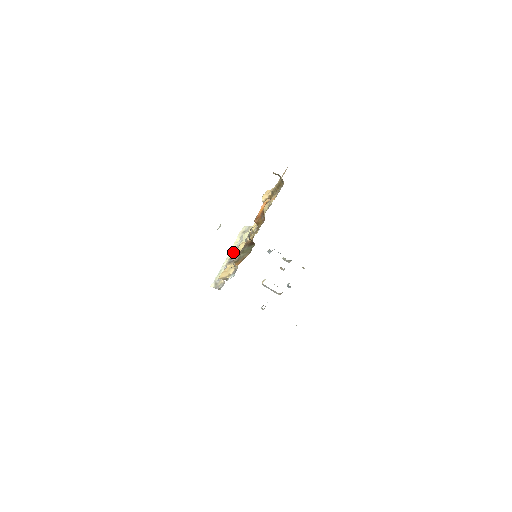
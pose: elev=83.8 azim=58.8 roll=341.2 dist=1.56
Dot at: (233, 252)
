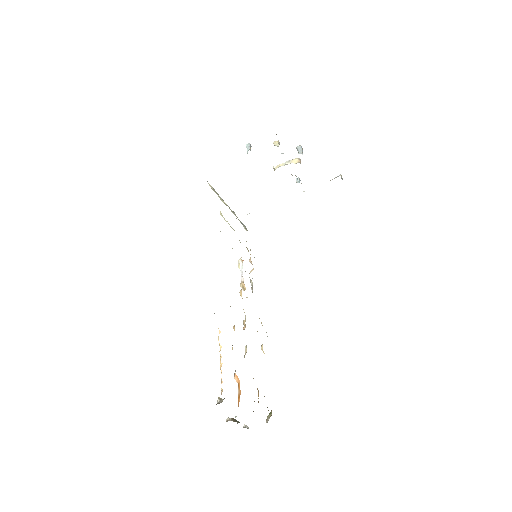
Dot at: occluded
